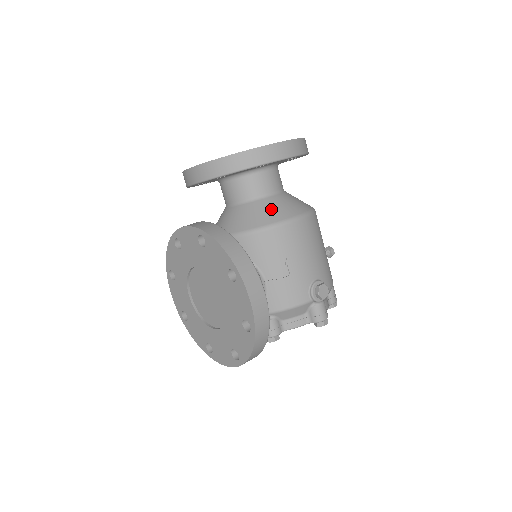
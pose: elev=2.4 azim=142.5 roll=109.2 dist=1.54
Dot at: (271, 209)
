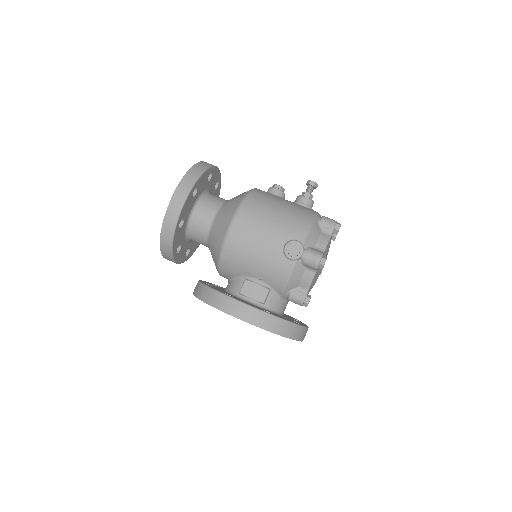
Dot at: (216, 236)
